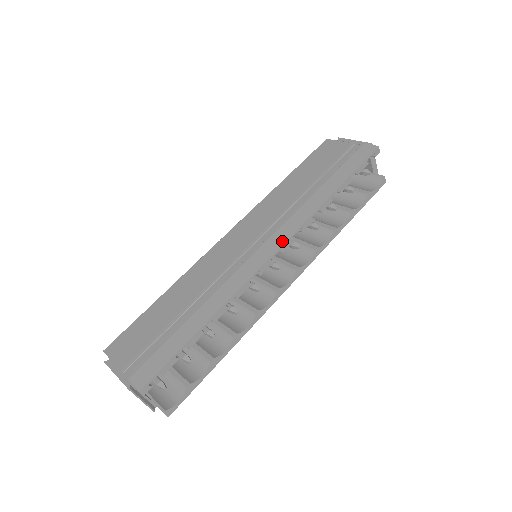
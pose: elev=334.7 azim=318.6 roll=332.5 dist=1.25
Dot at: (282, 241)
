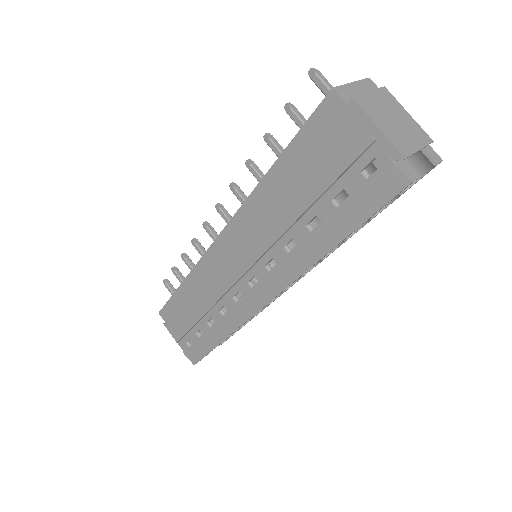
Dot at: (272, 295)
